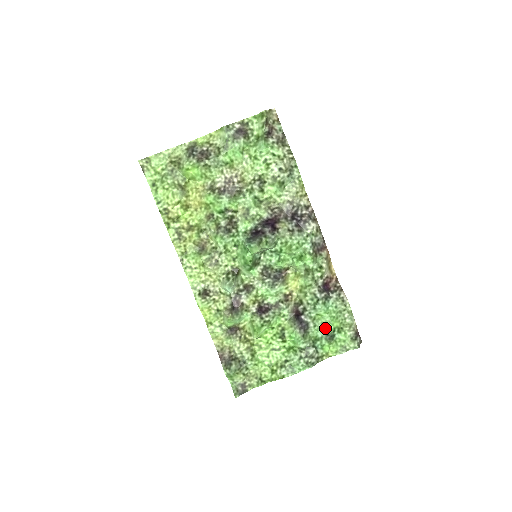
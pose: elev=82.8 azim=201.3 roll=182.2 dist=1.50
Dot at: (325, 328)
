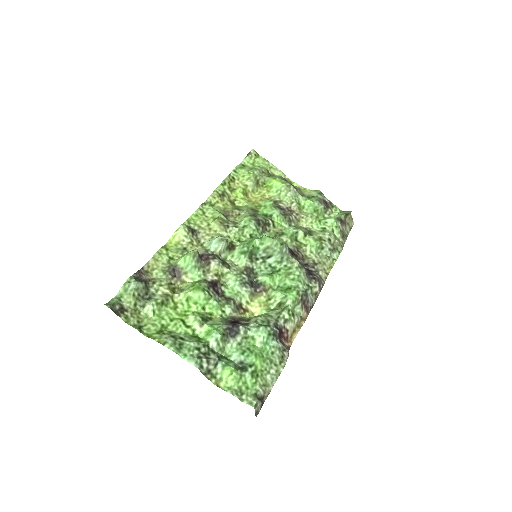
Dot at: (246, 354)
